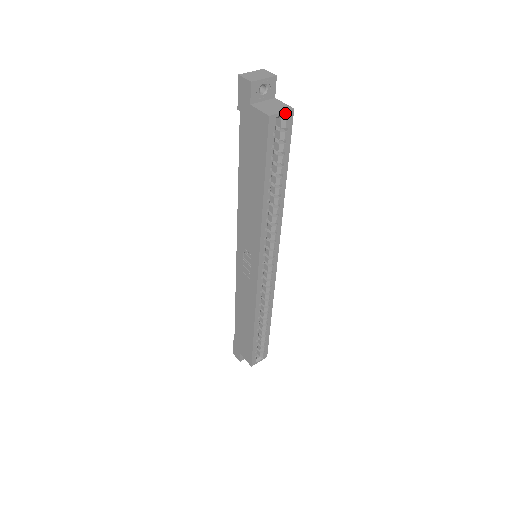
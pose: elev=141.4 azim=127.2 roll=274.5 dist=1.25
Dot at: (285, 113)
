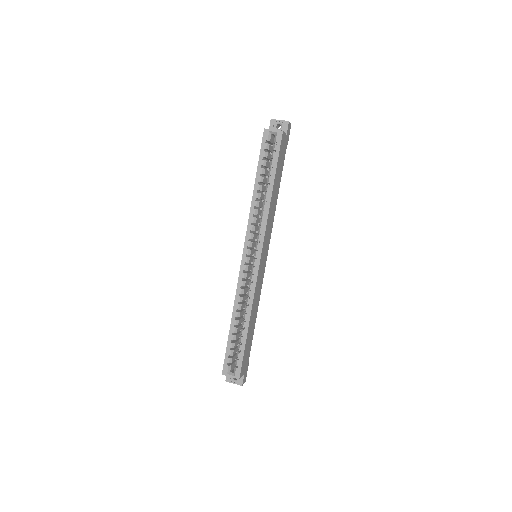
Dot at: (276, 131)
